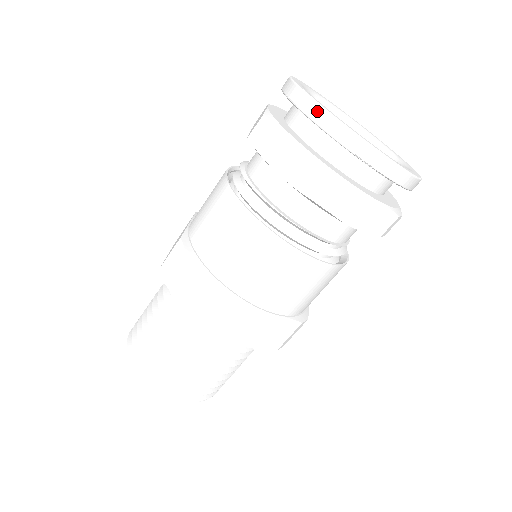
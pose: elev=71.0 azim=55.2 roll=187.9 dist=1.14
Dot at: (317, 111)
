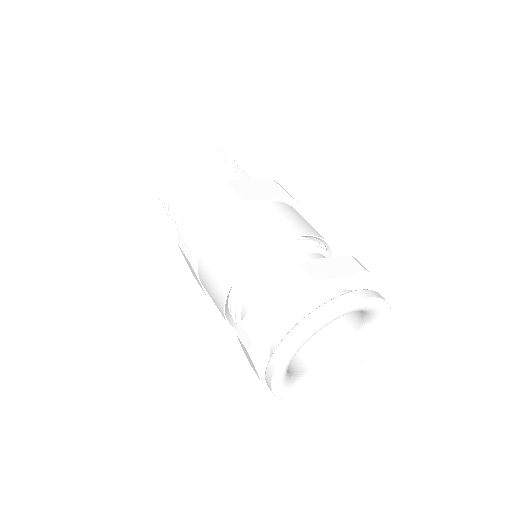
Dot at: (269, 385)
